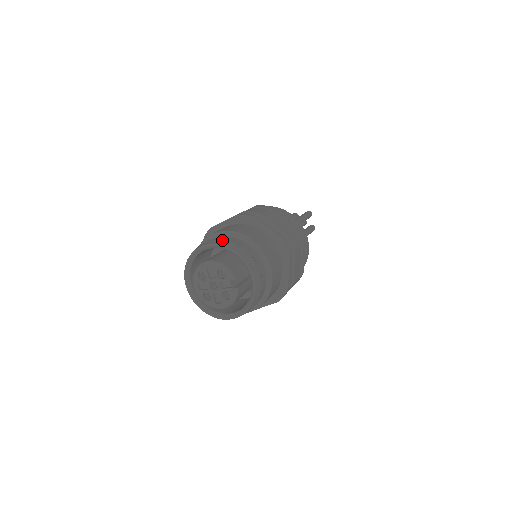
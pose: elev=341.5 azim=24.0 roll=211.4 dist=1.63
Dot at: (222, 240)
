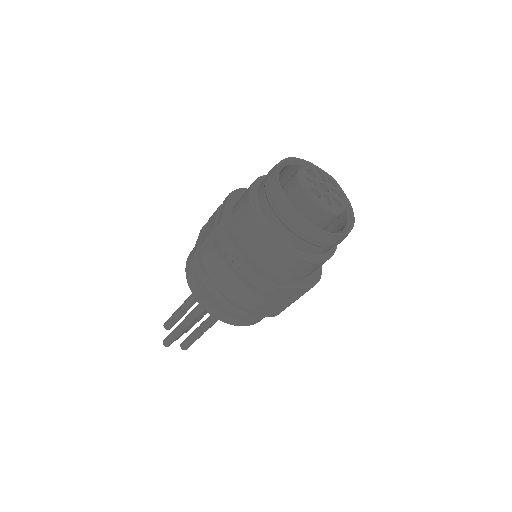
Dot at: occluded
